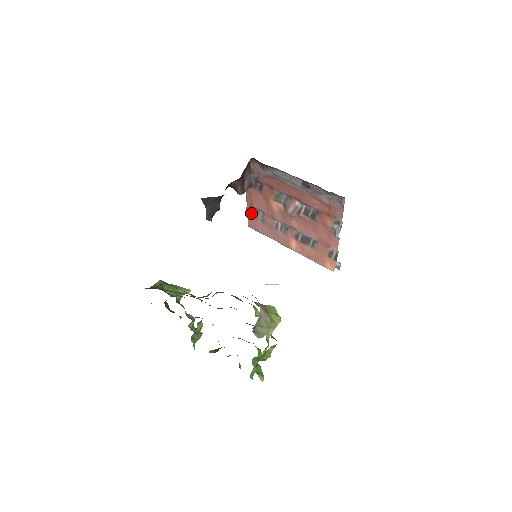
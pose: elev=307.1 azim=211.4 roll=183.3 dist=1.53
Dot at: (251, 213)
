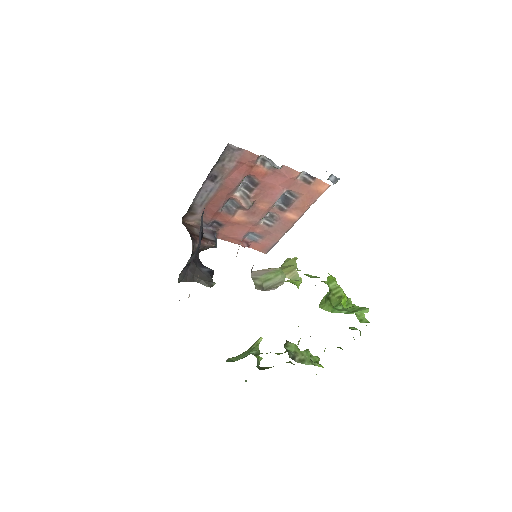
Dot at: (250, 245)
